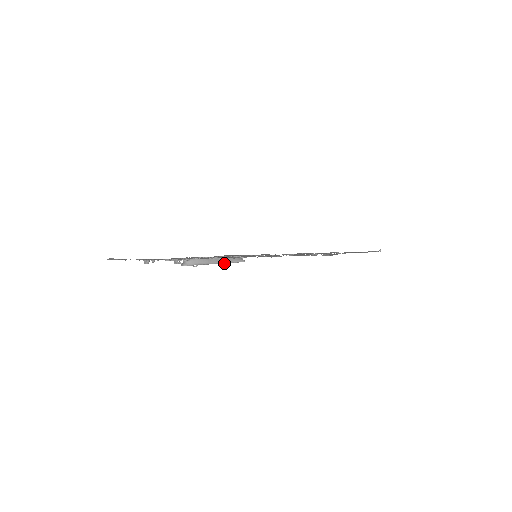
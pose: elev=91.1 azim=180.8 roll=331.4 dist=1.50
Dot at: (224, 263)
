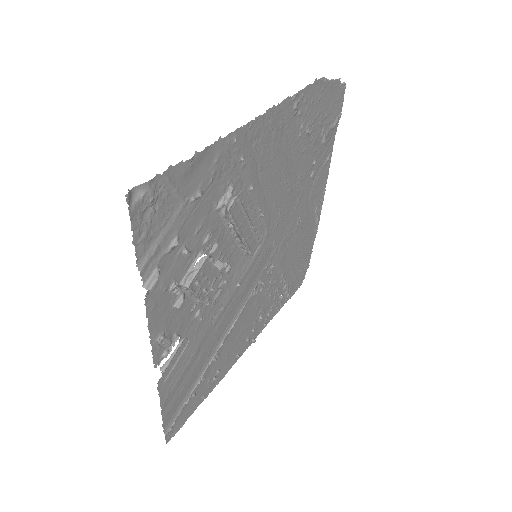
Dot at: (253, 229)
